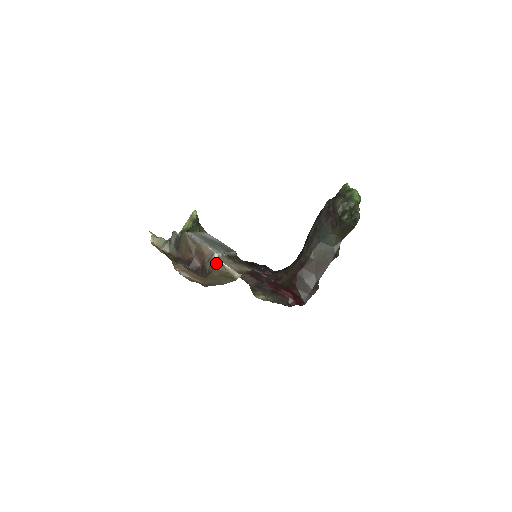
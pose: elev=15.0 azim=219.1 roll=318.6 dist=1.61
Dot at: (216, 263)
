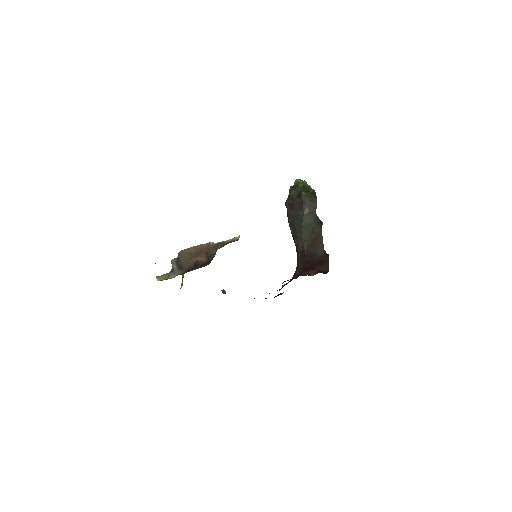
Dot at: (215, 245)
